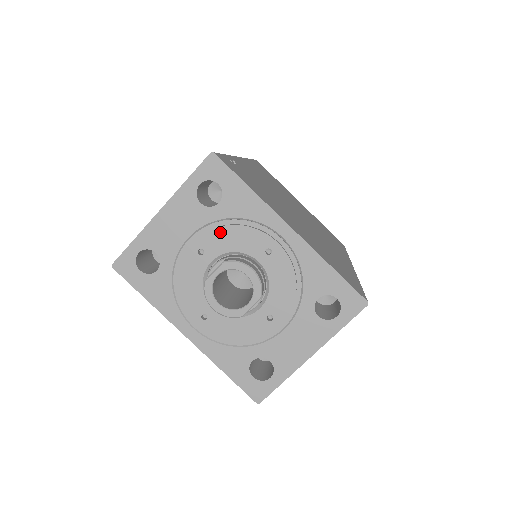
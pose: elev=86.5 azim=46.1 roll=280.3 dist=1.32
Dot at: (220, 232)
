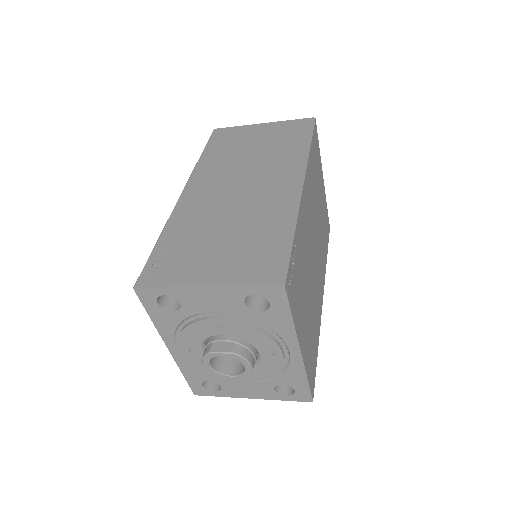
Dot at: (245, 327)
